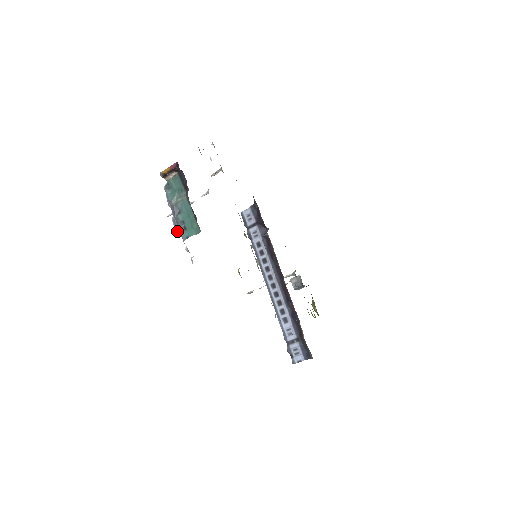
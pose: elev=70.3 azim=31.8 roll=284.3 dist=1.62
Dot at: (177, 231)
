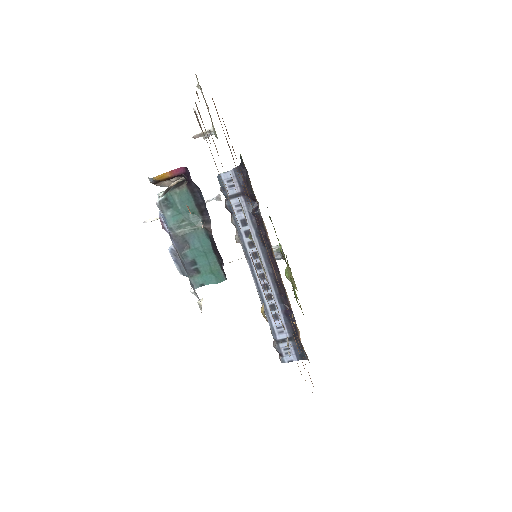
Dot at: (180, 269)
